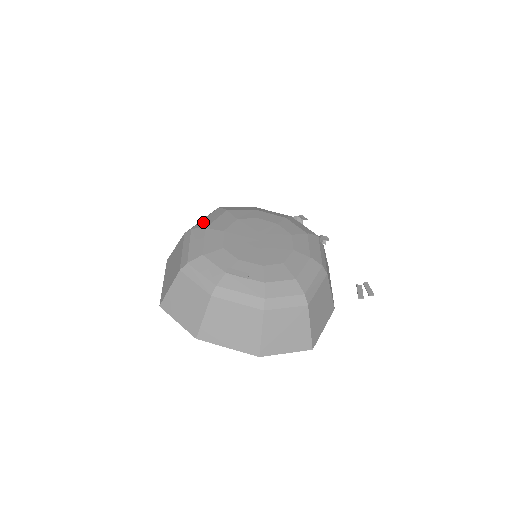
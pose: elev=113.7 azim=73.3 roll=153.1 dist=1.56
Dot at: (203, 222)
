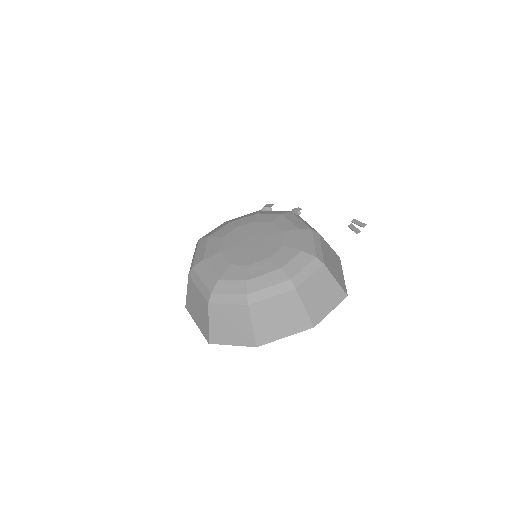
Dot at: (197, 257)
